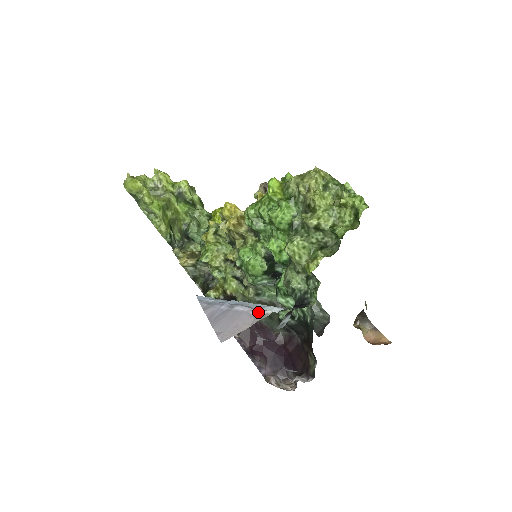
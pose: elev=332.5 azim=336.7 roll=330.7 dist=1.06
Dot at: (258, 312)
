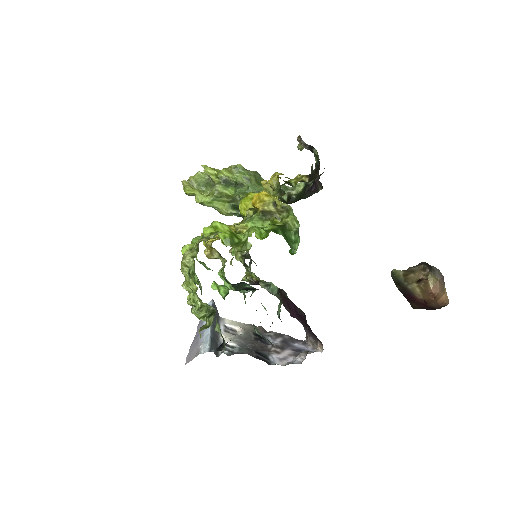
Dot at: (199, 348)
